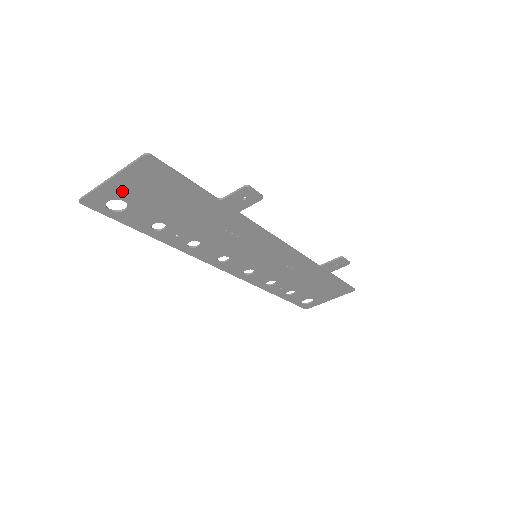
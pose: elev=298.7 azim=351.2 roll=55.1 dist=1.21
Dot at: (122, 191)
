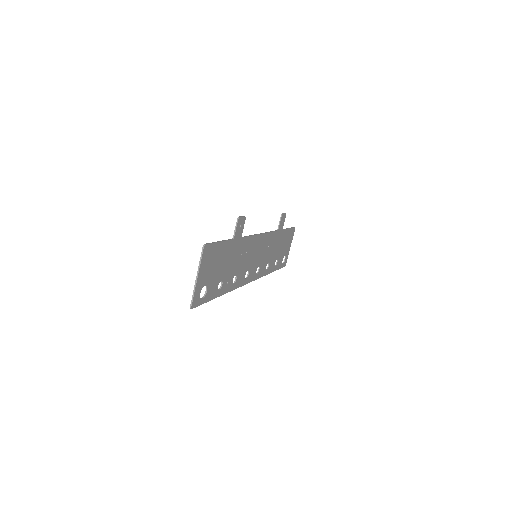
Dot at: (203, 280)
